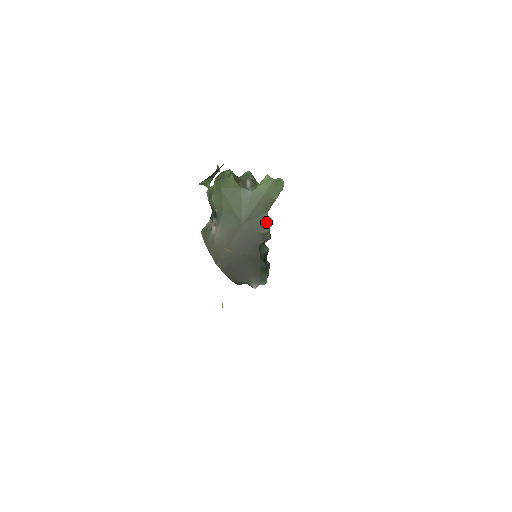
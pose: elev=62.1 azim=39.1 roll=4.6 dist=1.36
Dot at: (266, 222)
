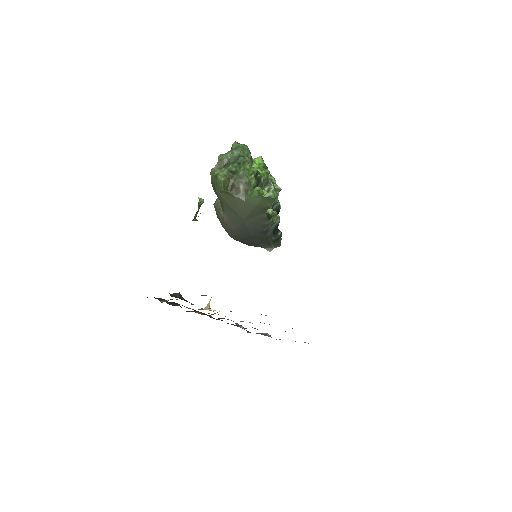
Dot at: (266, 218)
